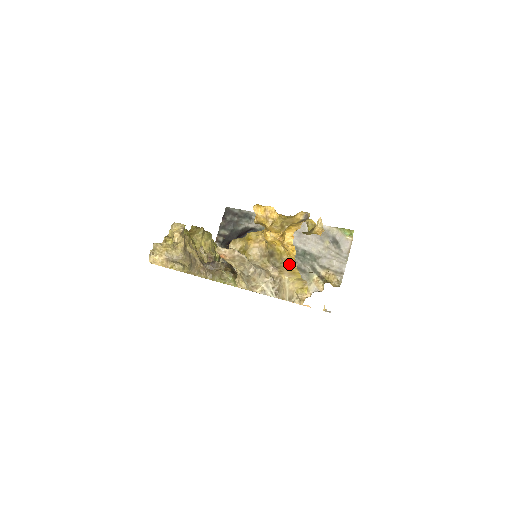
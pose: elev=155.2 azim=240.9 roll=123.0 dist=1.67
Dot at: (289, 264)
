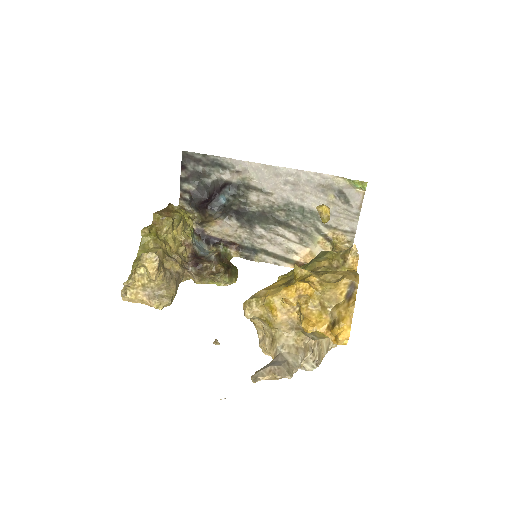
Dot at: occluded
